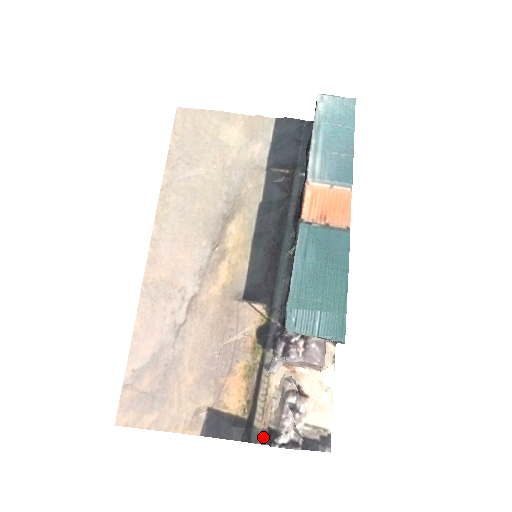
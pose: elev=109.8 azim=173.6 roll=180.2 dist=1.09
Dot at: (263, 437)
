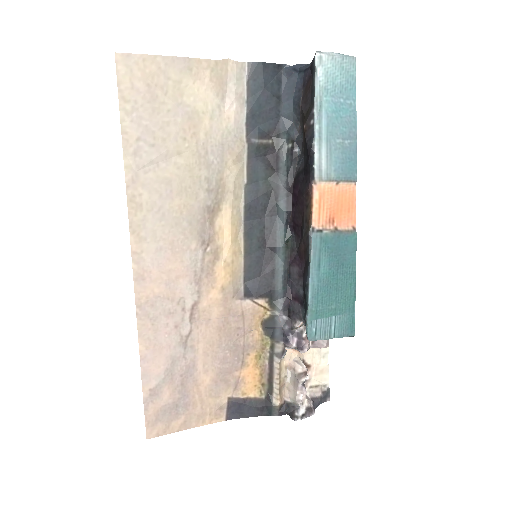
Dot at: (282, 410)
